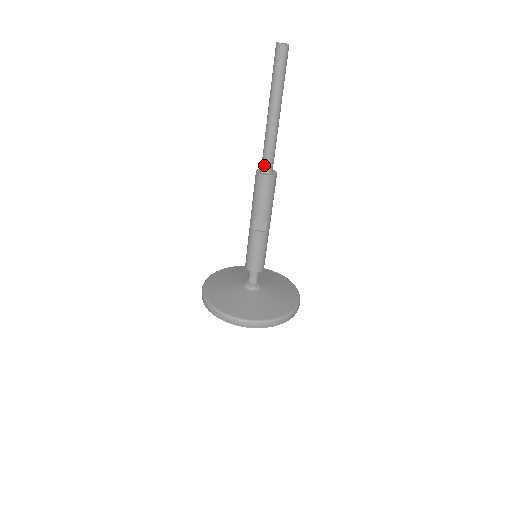
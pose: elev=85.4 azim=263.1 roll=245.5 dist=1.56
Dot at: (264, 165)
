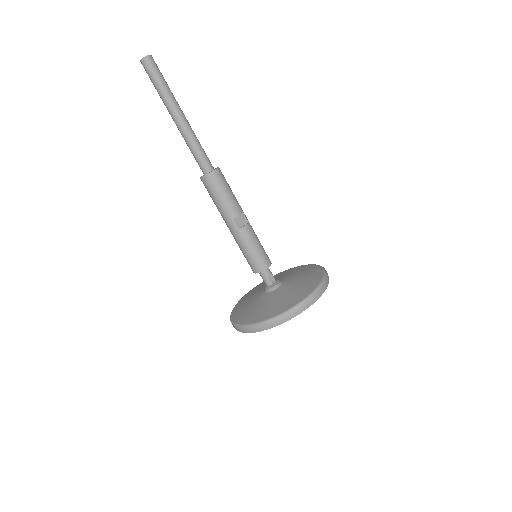
Dot at: (205, 165)
